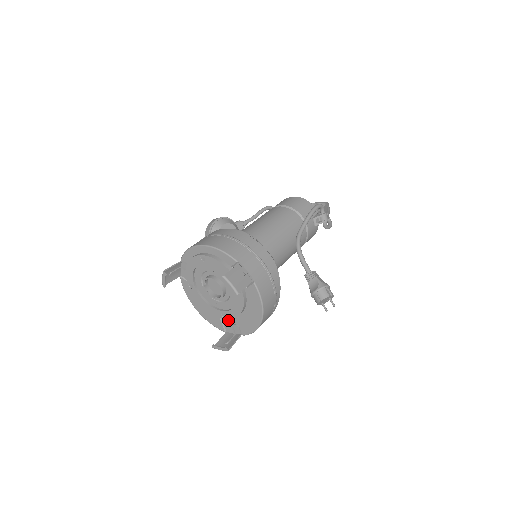
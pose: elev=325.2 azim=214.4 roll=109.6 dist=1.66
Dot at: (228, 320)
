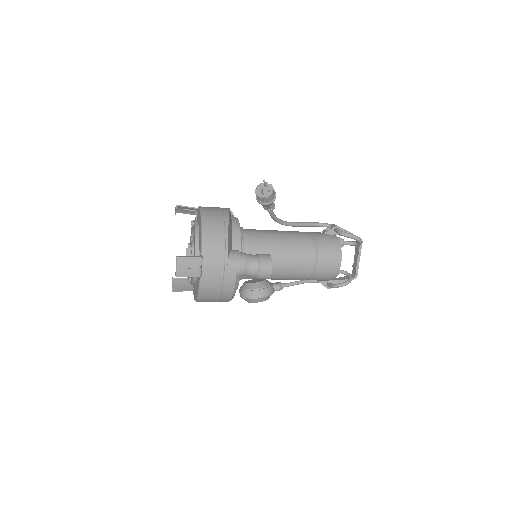
Dot at: occluded
